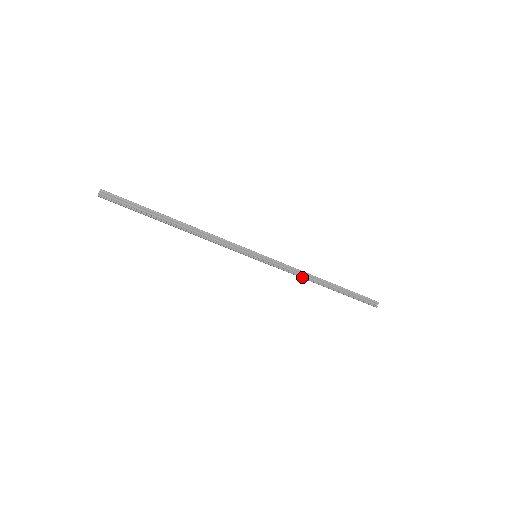
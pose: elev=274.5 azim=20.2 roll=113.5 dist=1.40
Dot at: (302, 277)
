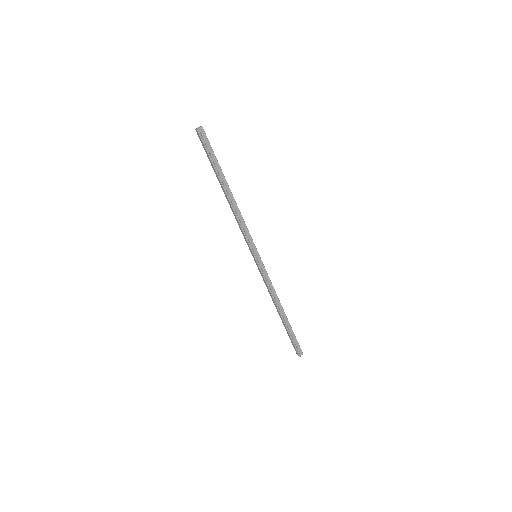
Dot at: (272, 295)
